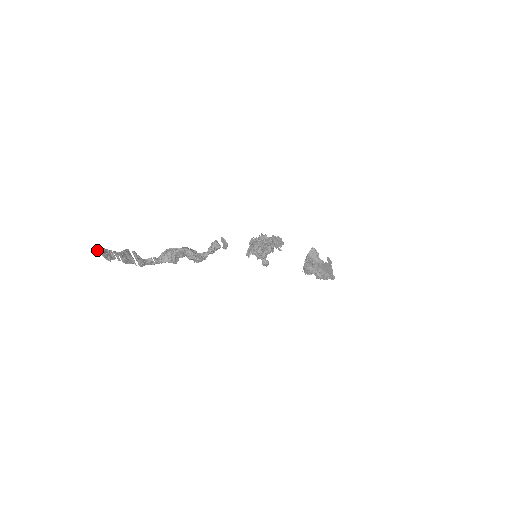
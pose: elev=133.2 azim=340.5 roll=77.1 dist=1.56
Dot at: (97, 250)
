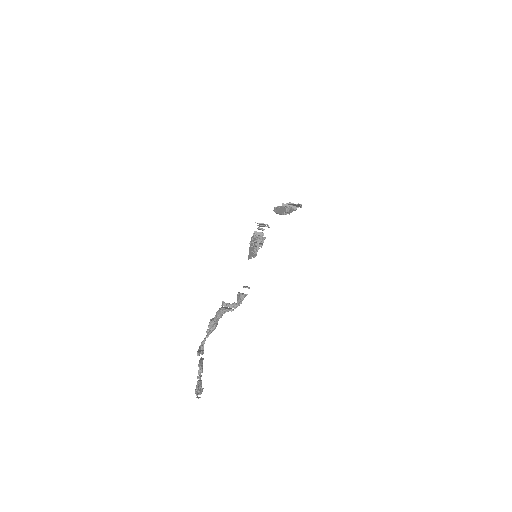
Dot at: (198, 398)
